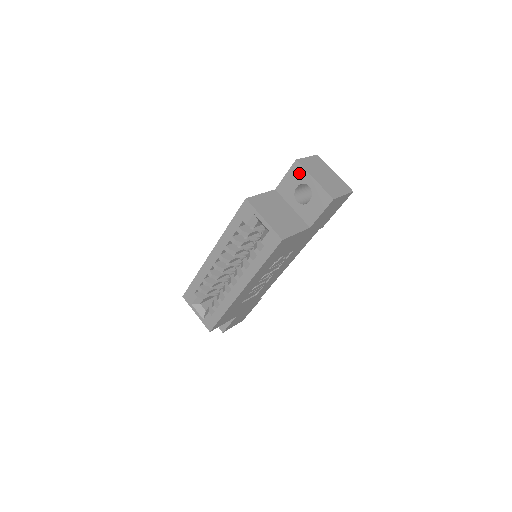
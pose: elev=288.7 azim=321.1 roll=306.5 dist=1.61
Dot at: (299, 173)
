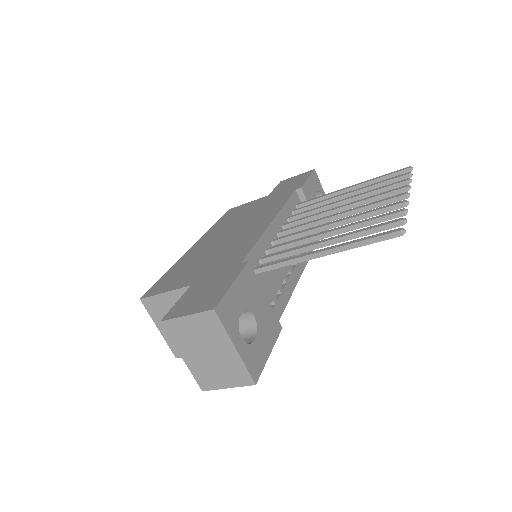
Dot at: occluded
